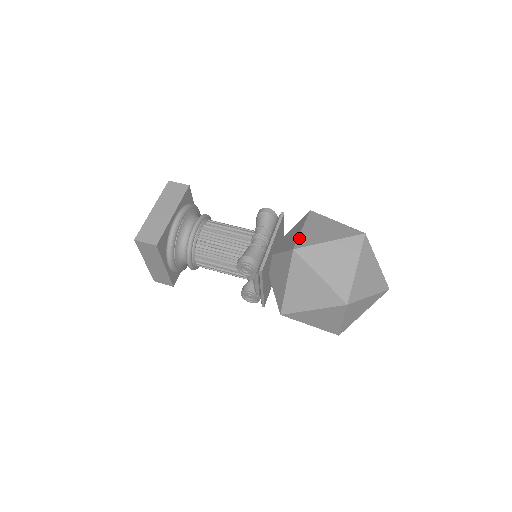
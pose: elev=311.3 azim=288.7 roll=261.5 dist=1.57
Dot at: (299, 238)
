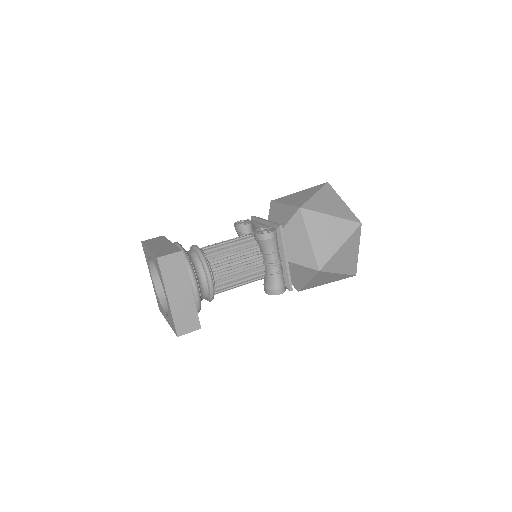
Dot at: (315, 255)
